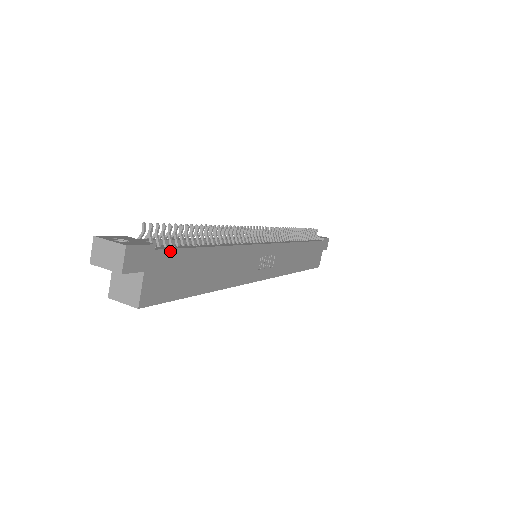
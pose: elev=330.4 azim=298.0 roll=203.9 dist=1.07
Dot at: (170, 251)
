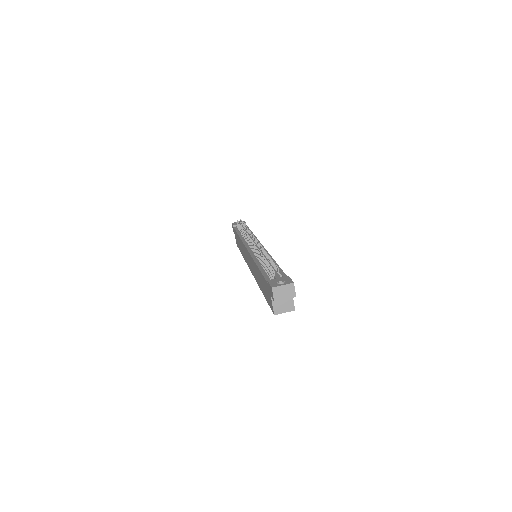
Dot at: occluded
